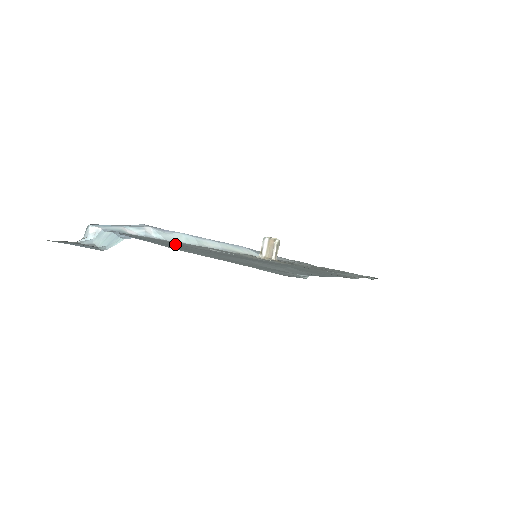
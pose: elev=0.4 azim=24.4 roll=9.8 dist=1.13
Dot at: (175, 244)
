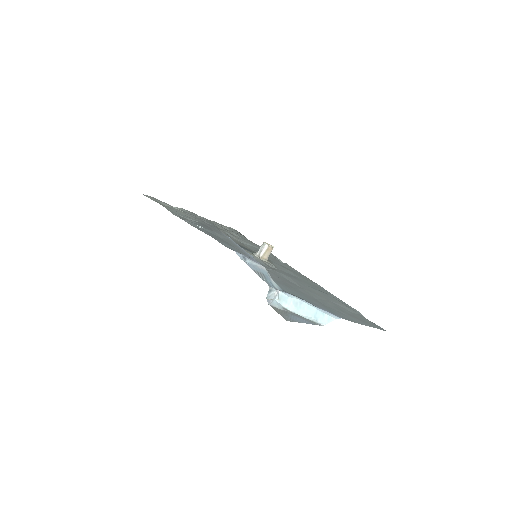
Dot at: (297, 290)
